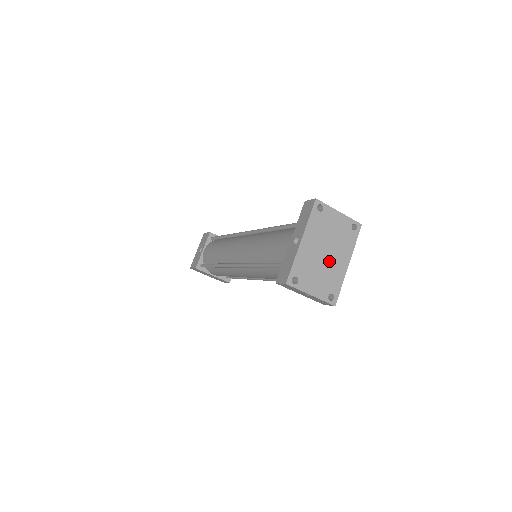
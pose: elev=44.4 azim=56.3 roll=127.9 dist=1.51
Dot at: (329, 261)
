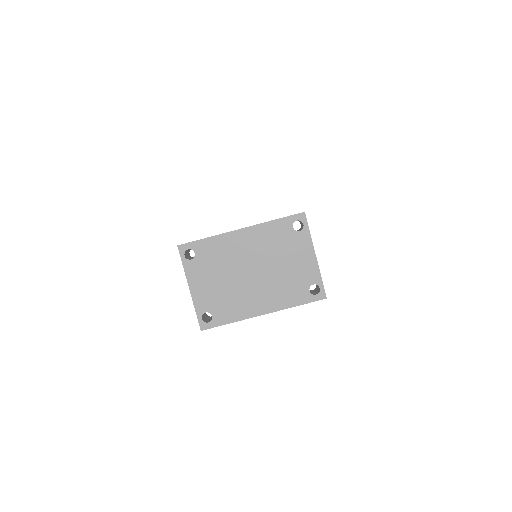
Dot at: (246, 284)
